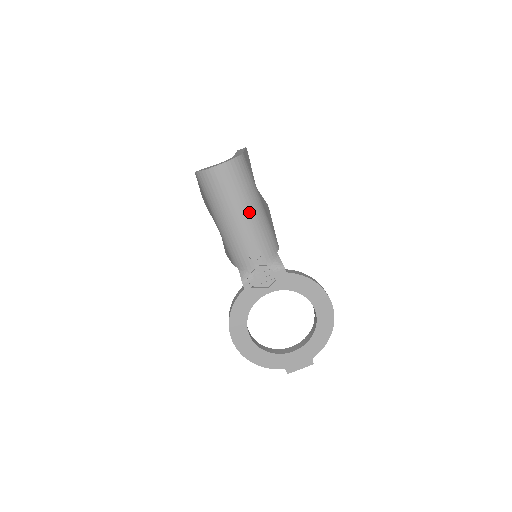
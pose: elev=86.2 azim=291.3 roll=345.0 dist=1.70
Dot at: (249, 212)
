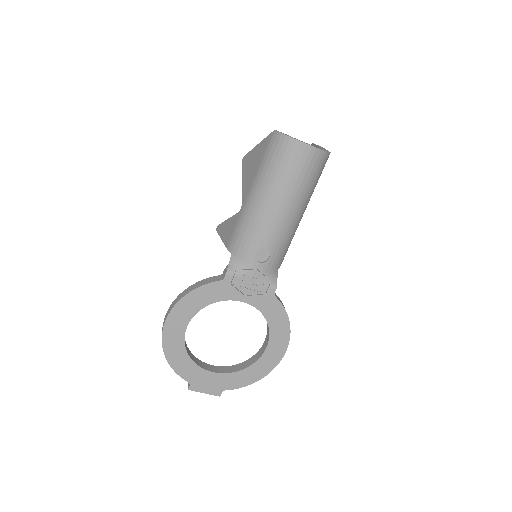
Dot at: (293, 212)
